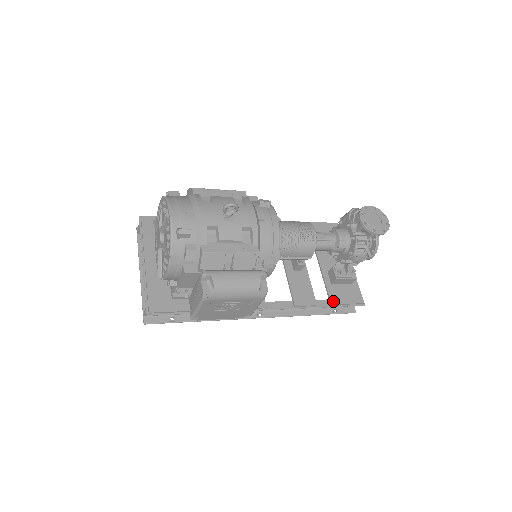
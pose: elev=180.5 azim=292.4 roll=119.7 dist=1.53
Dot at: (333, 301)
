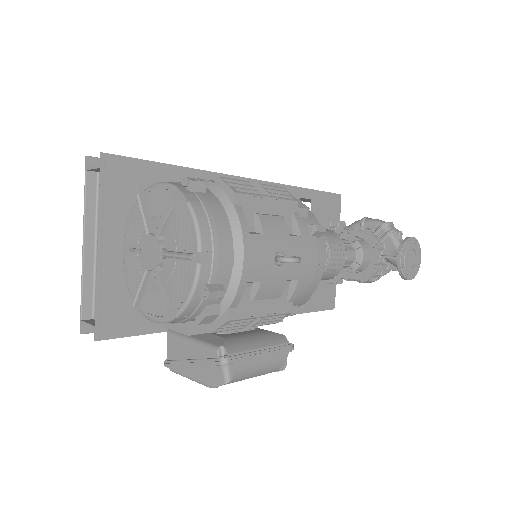
Dot at: (309, 307)
